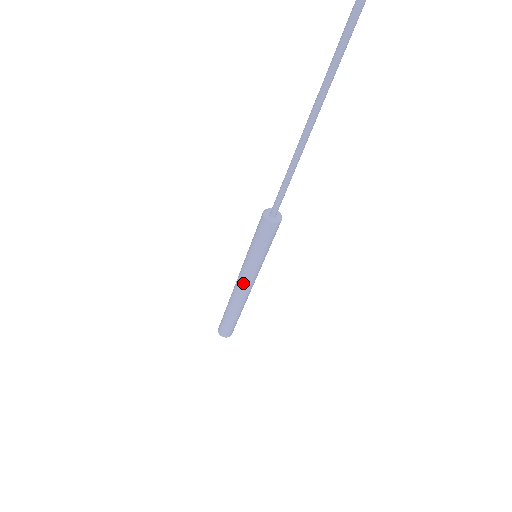
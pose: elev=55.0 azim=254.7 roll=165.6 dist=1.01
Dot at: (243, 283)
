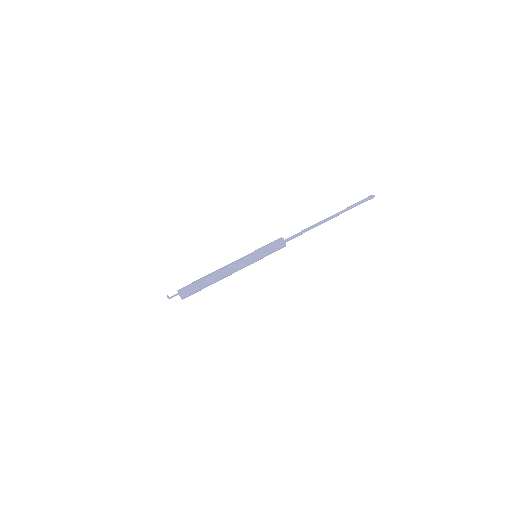
Dot at: (239, 265)
